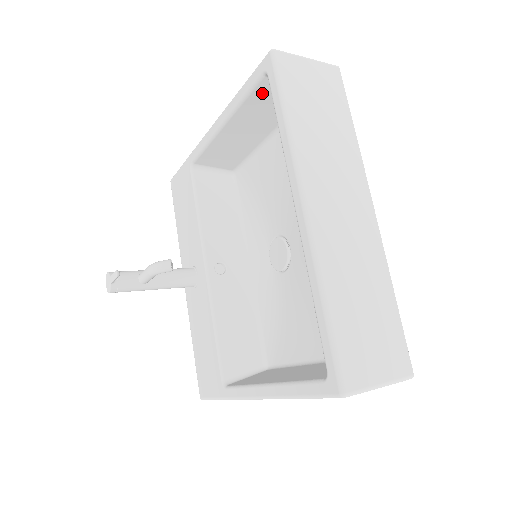
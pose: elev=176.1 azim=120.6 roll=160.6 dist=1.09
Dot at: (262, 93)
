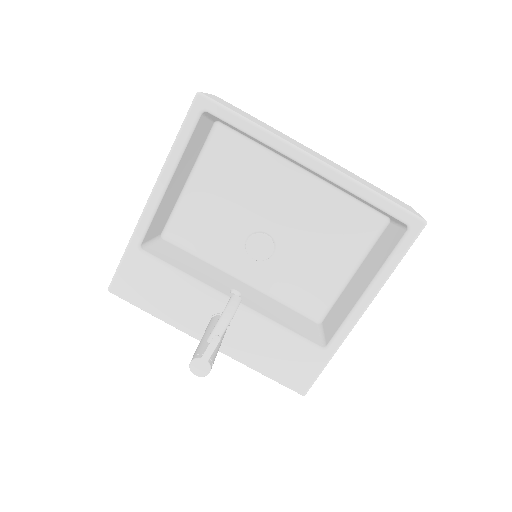
Dot at: (196, 132)
